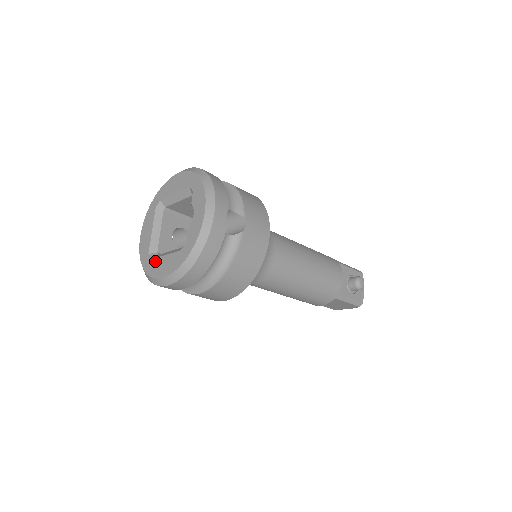
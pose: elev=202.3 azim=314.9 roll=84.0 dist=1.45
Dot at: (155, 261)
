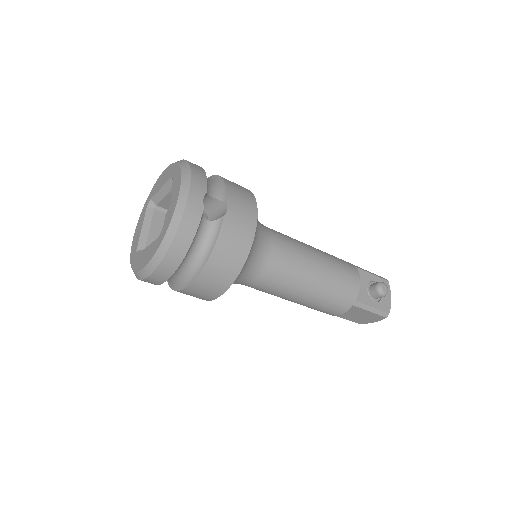
Dot at: (139, 255)
